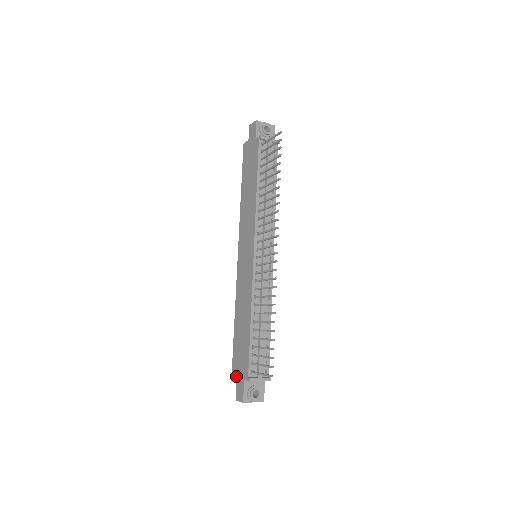
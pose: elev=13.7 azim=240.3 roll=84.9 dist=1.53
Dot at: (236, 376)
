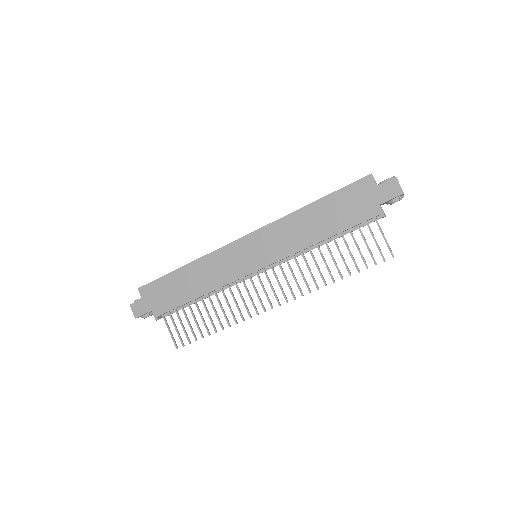
Dot at: (146, 296)
